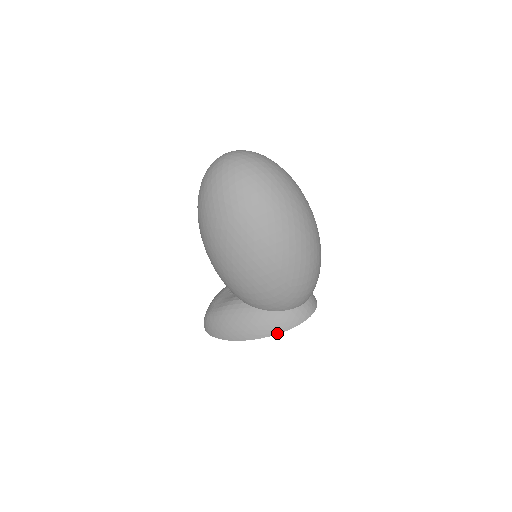
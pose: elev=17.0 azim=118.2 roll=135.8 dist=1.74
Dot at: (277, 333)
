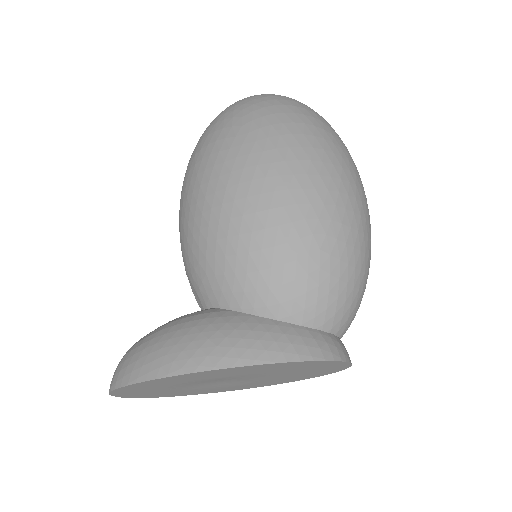
Dot at: (270, 361)
